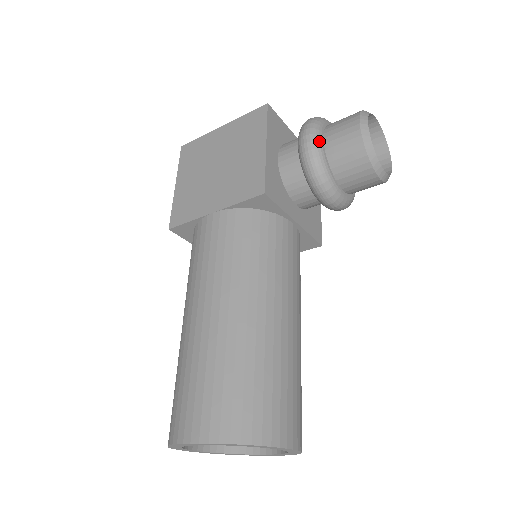
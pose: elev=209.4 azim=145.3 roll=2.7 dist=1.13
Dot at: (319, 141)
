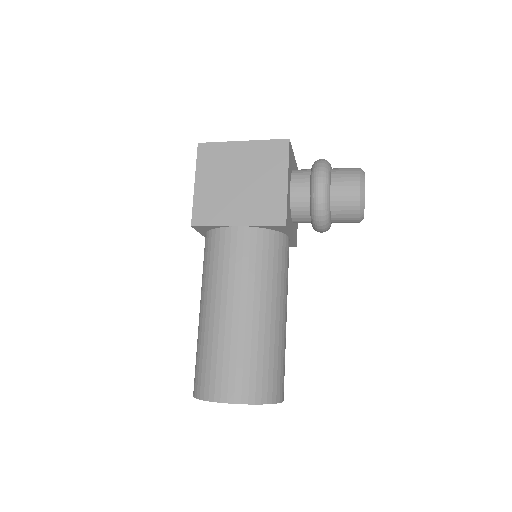
Dot at: (329, 190)
